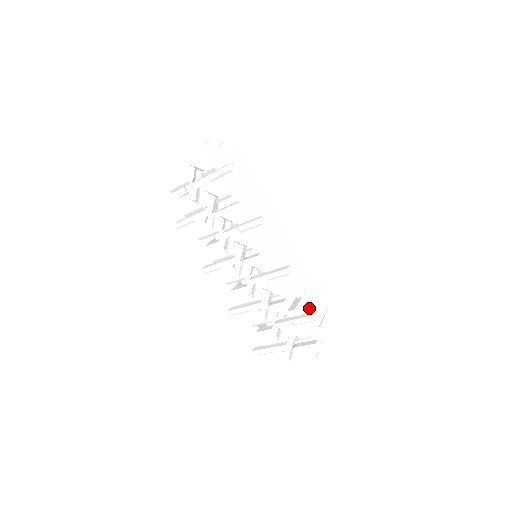
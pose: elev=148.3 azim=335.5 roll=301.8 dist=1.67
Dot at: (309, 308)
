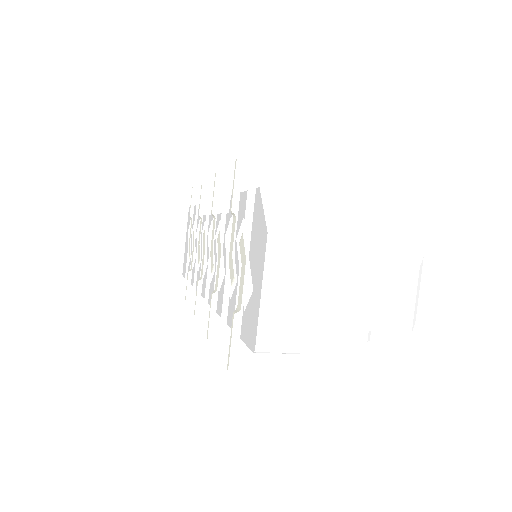
Dot at: occluded
